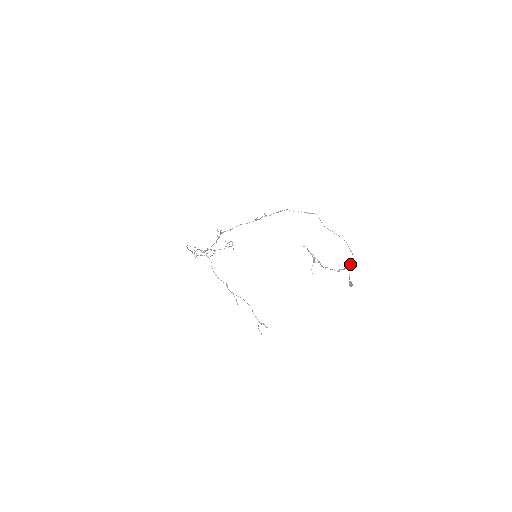
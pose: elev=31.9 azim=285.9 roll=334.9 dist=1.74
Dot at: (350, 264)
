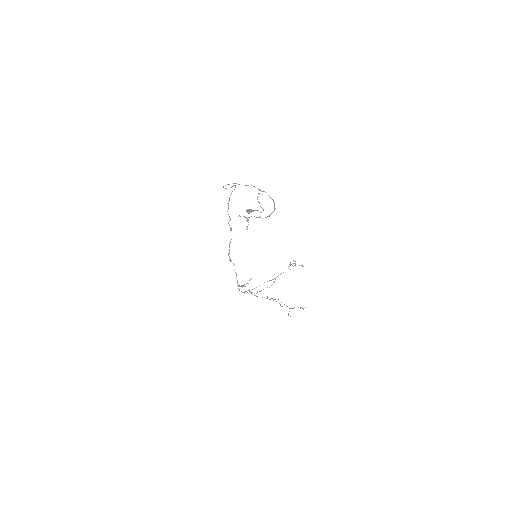
Dot at: occluded
